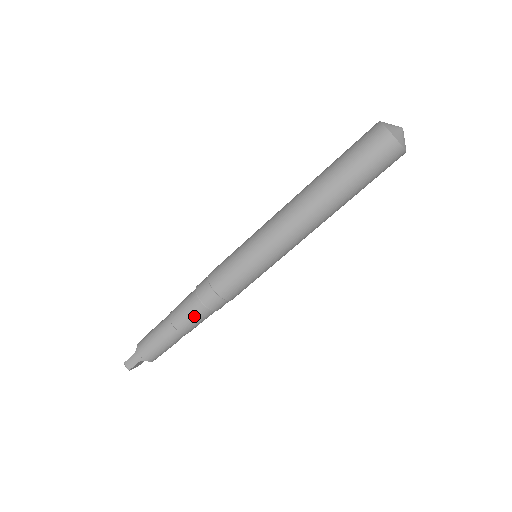
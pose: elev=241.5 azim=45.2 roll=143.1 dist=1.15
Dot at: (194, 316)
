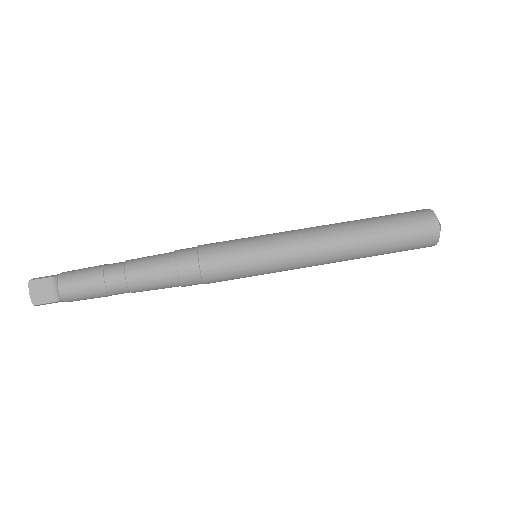
Dot at: (155, 257)
